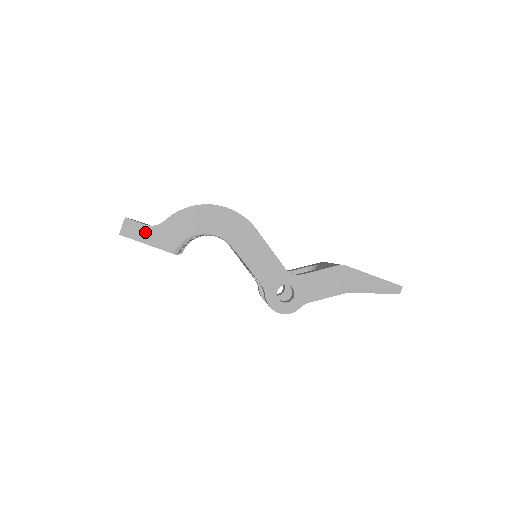
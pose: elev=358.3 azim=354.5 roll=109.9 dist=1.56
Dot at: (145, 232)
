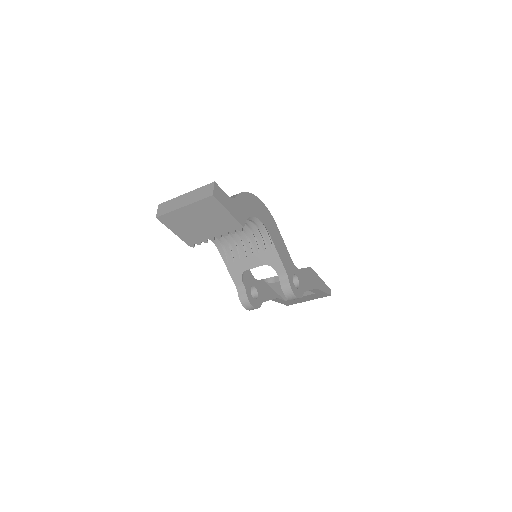
Dot at: (227, 201)
